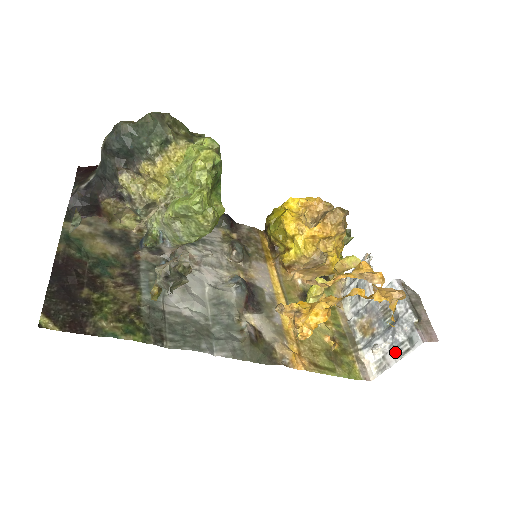
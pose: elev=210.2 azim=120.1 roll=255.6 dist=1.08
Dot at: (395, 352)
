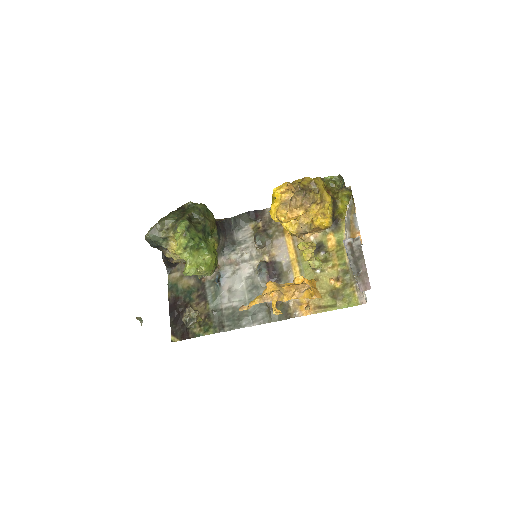
Dot at: occluded
